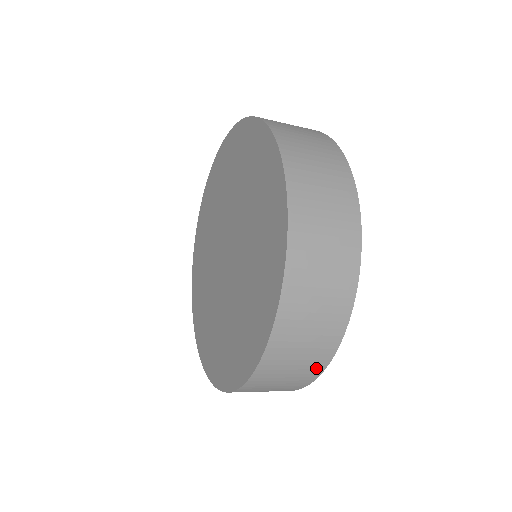
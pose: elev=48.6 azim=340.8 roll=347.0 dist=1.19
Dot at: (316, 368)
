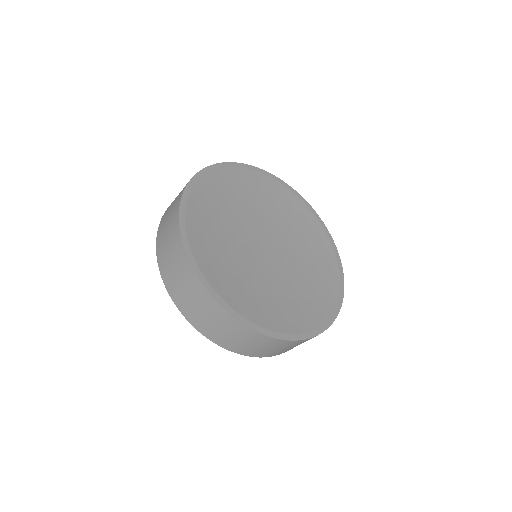
Dot at: (198, 287)
